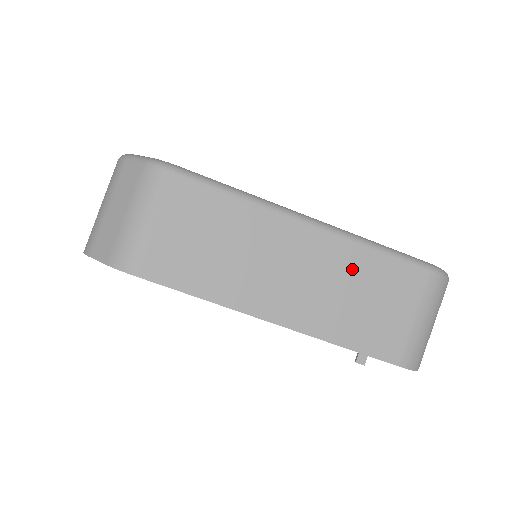
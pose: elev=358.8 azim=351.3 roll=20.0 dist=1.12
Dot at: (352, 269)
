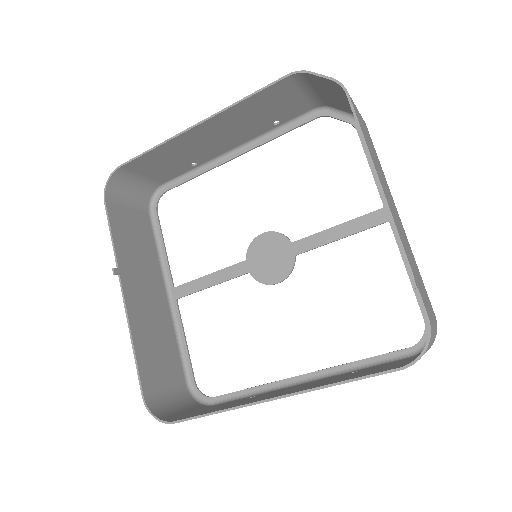
Dot at: (412, 255)
